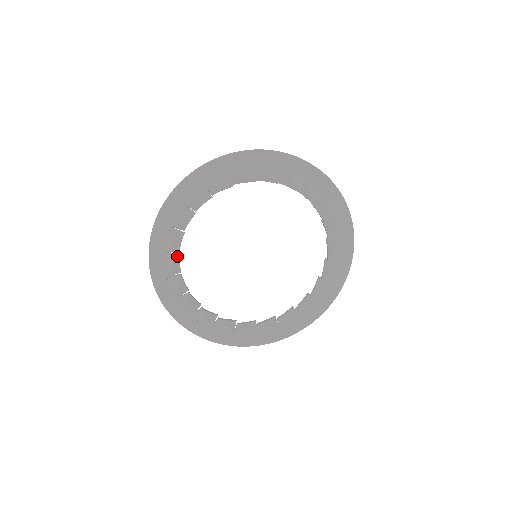
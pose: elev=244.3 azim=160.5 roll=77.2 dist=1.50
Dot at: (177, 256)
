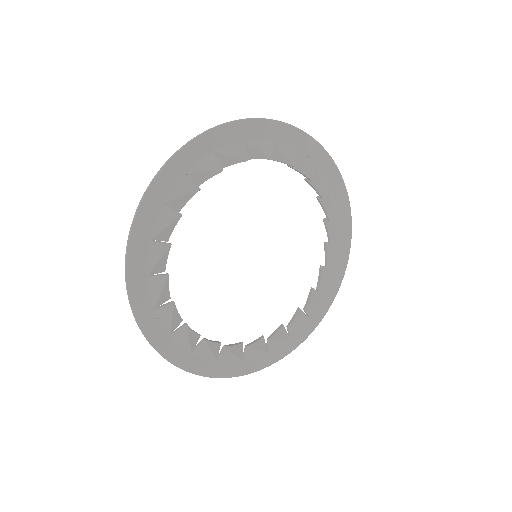
Dot at: (204, 342)
